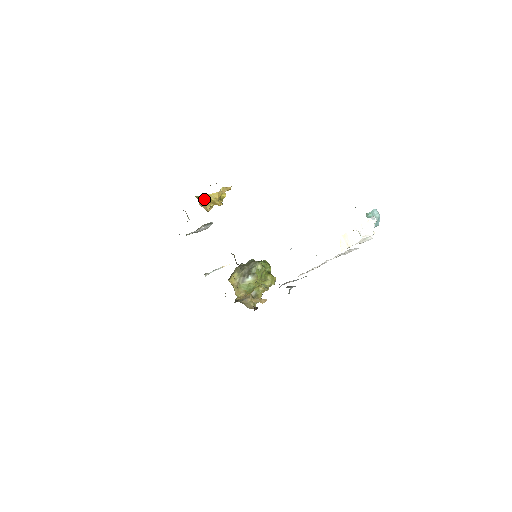
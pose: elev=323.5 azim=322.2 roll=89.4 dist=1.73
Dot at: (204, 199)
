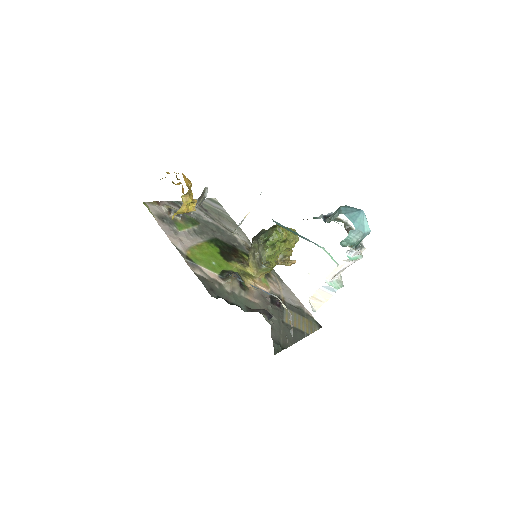
Dot at: occluded
